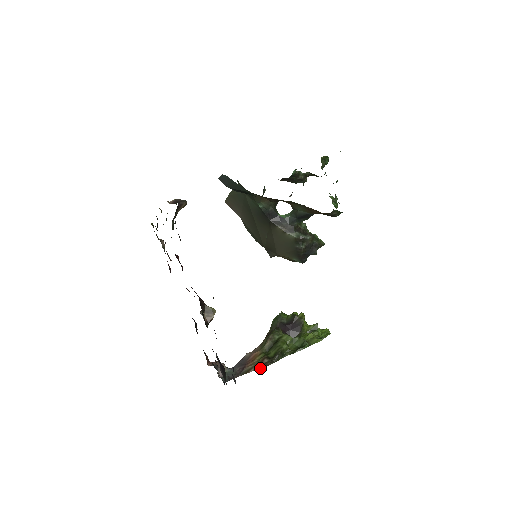
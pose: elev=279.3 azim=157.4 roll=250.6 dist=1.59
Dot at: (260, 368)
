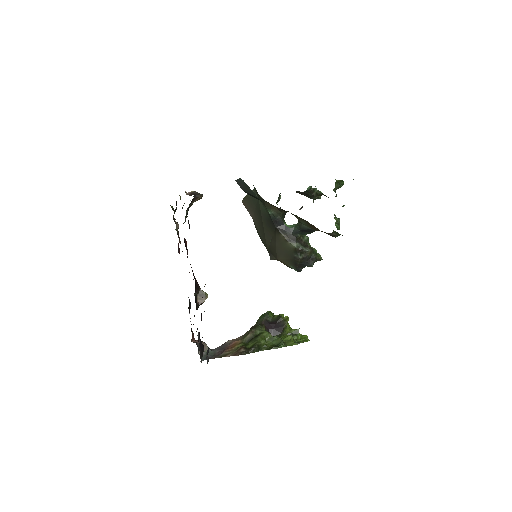
Dot at: (236, 355)
